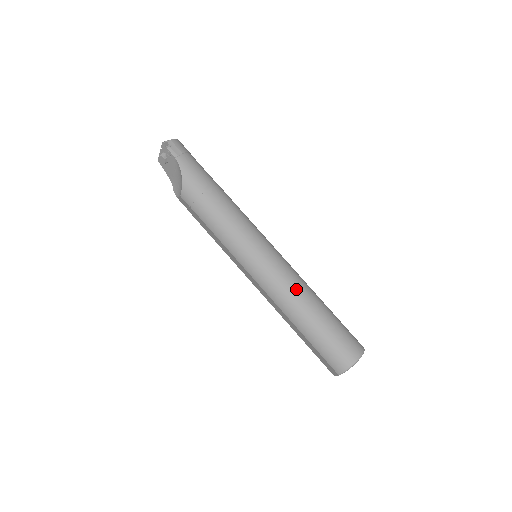
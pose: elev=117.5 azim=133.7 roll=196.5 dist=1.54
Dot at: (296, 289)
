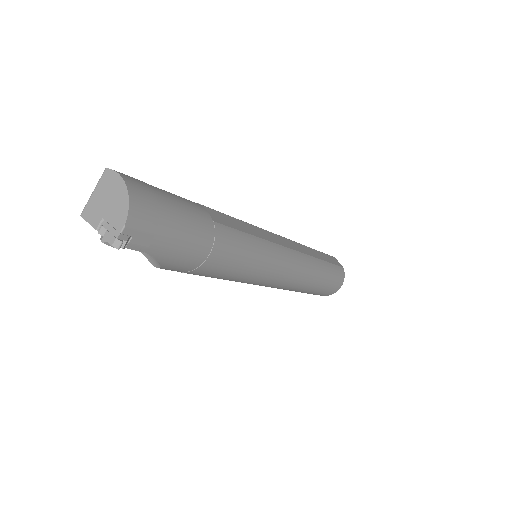
Dot at: (302, 281)
